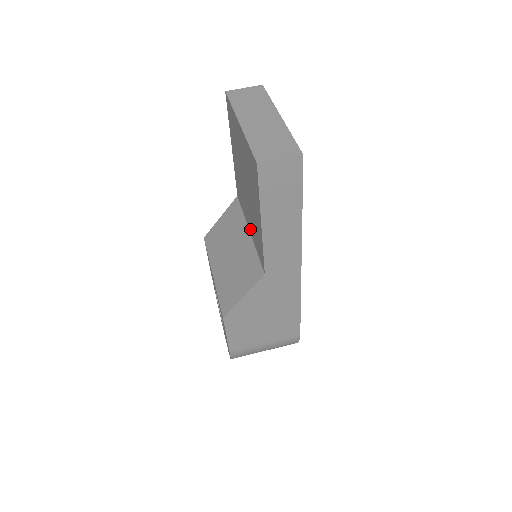
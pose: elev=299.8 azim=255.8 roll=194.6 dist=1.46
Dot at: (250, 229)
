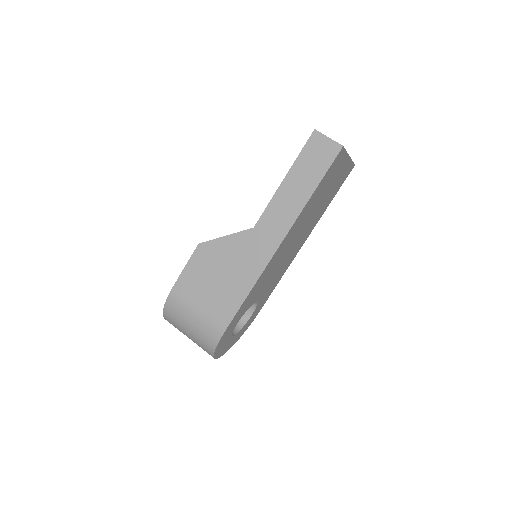
Dot at: occluded
